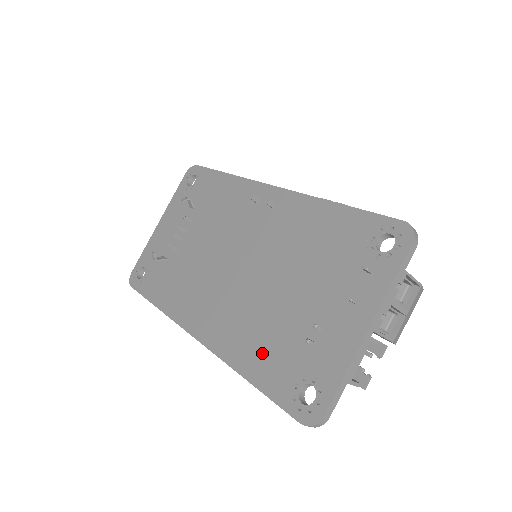
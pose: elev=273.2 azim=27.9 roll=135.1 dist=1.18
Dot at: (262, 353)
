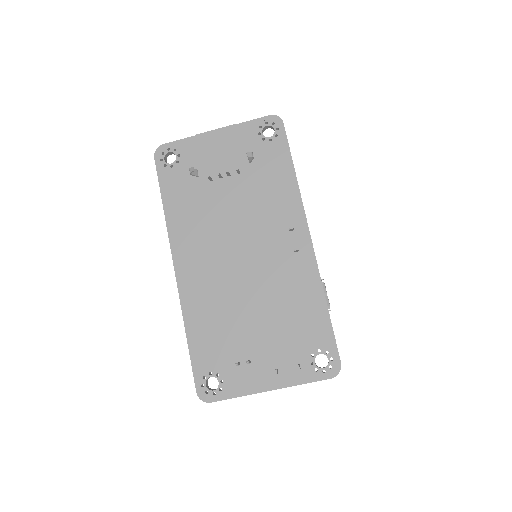
Dot at: (208, 334)
